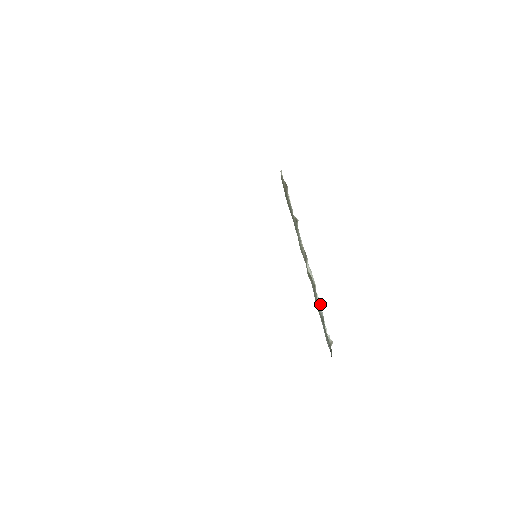
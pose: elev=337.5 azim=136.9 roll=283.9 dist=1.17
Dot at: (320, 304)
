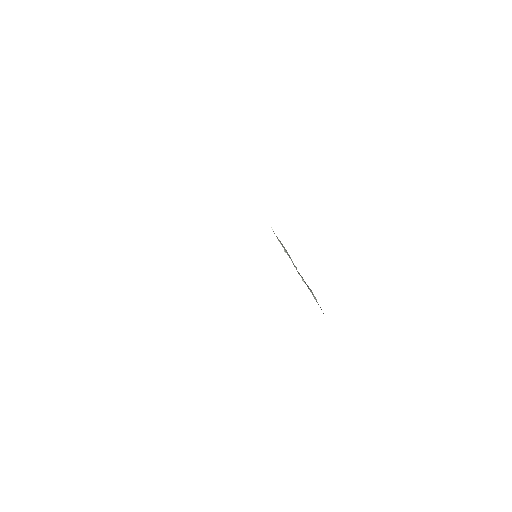
Dot at: occluded
